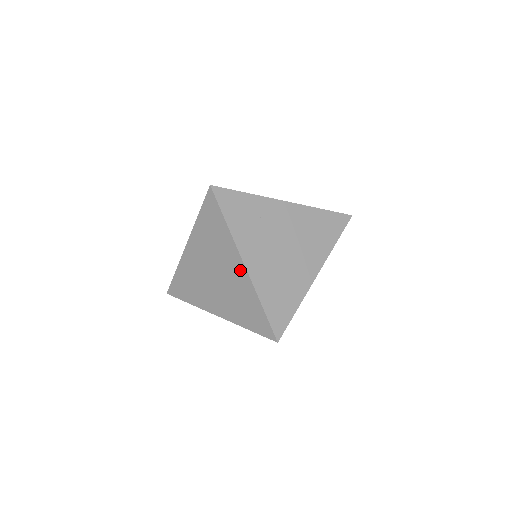
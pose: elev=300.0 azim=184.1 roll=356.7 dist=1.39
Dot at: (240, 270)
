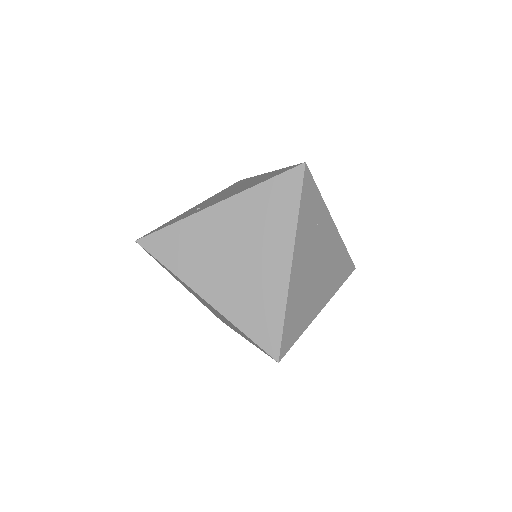
Dot at: (281, 266)
